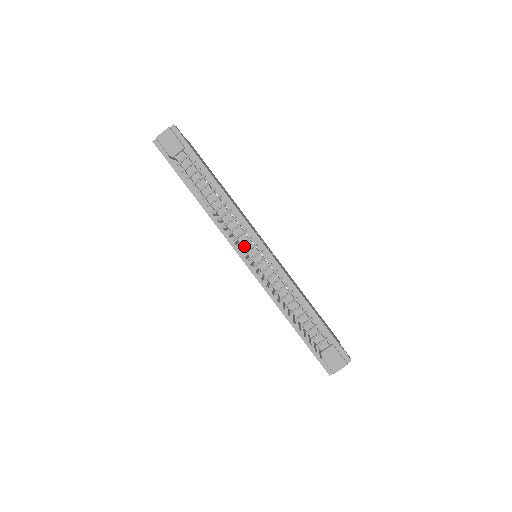
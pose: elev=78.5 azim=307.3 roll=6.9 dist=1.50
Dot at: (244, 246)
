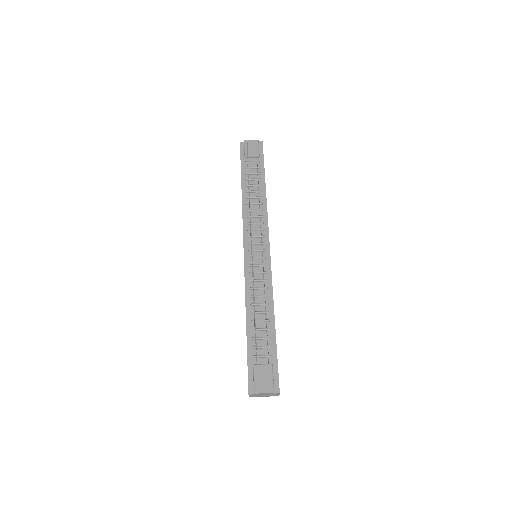
Dot at: (253, 239)
